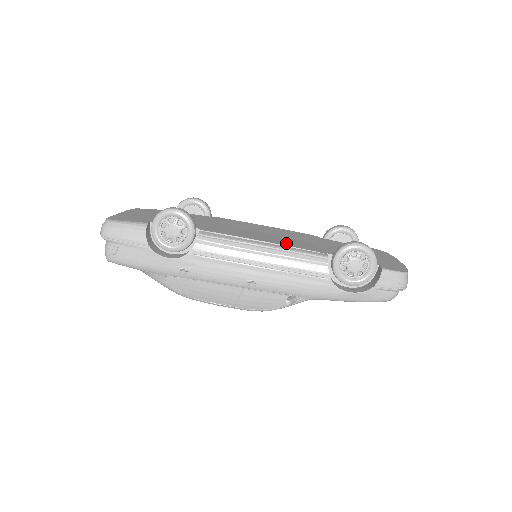
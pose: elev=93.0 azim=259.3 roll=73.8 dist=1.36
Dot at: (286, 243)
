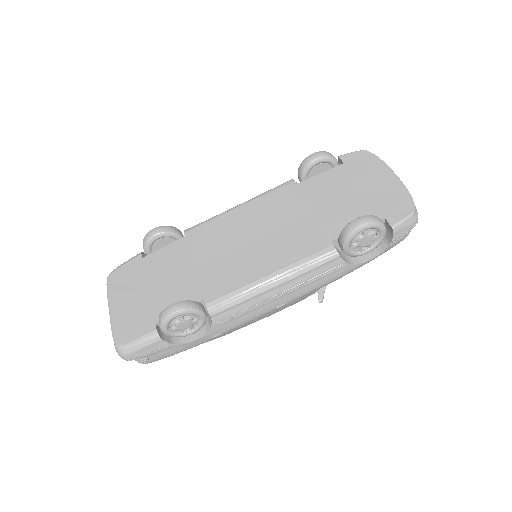
Dot at: (286, 254)
